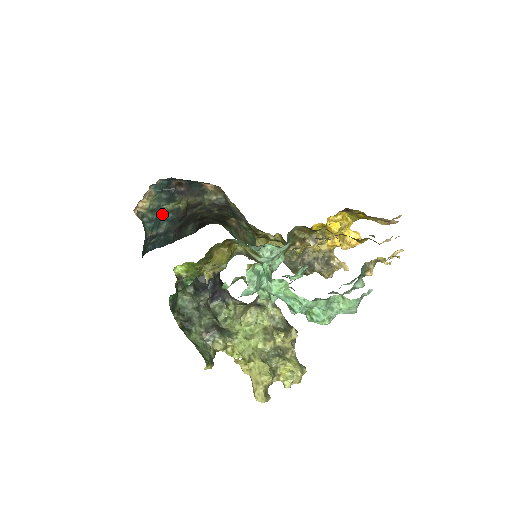
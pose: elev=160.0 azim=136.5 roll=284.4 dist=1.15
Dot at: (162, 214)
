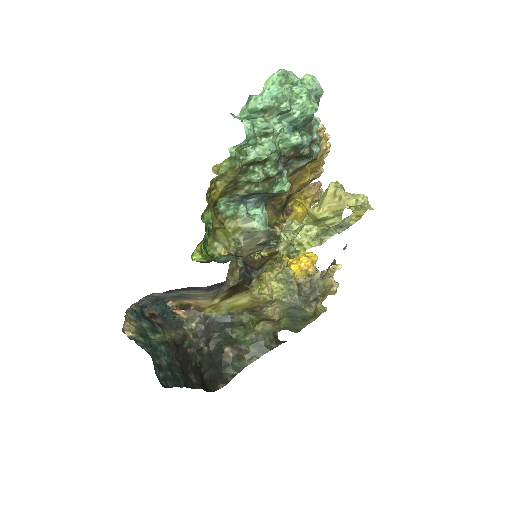
Dot at: (154, 344)
